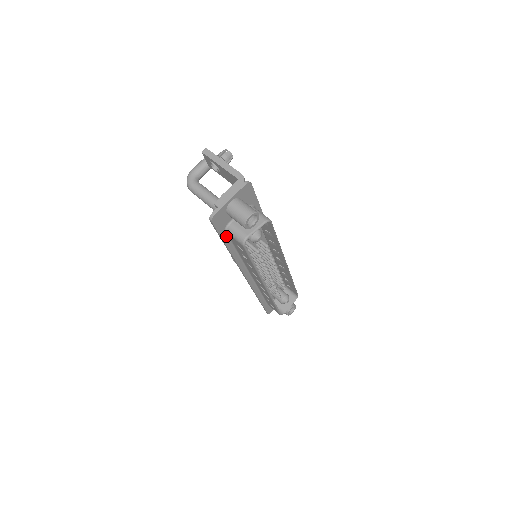
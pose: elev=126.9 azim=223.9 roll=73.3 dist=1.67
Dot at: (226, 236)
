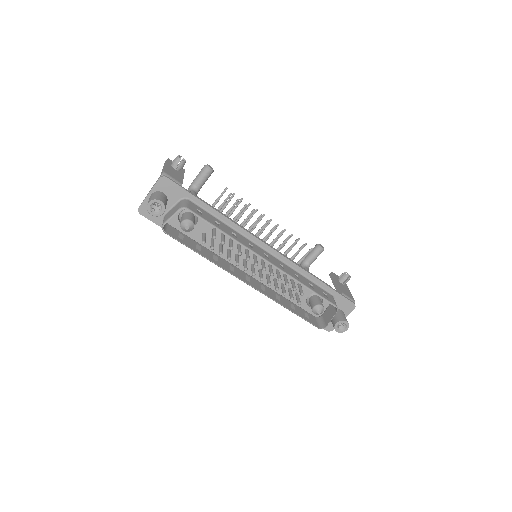
Dot at: occluded
